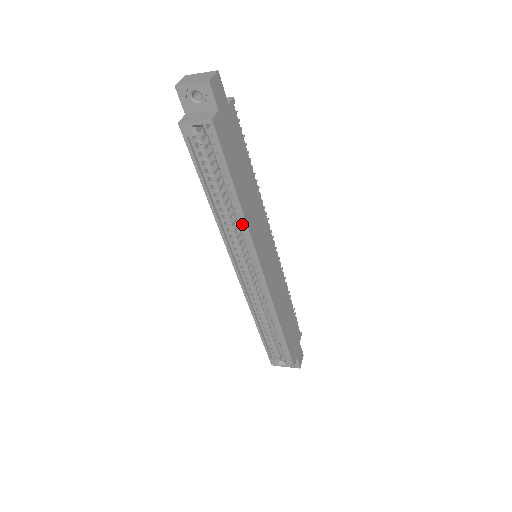
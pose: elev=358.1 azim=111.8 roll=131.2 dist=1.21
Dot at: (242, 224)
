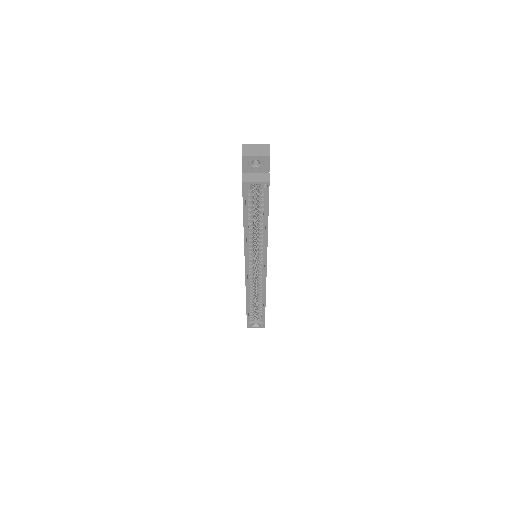
Dot at: (262, 240)
